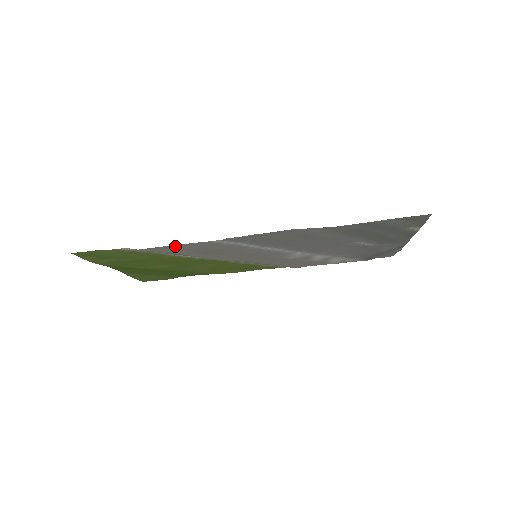
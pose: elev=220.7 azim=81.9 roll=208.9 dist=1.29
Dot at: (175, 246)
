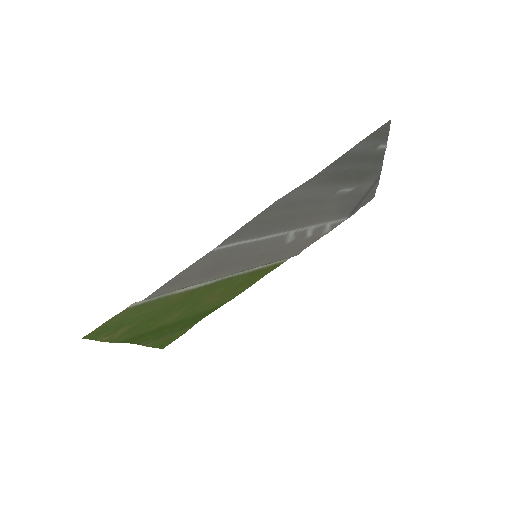
Dot at: (179, 276)
